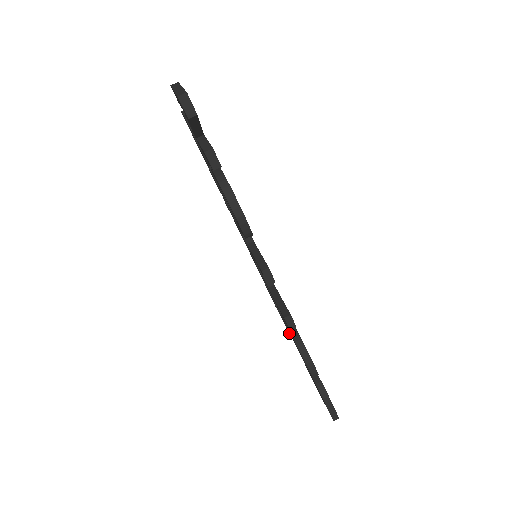
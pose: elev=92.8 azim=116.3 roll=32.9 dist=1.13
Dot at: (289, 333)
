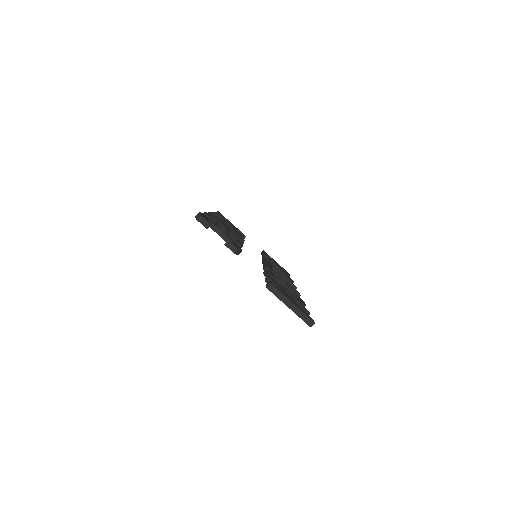
Dot at: occluded
